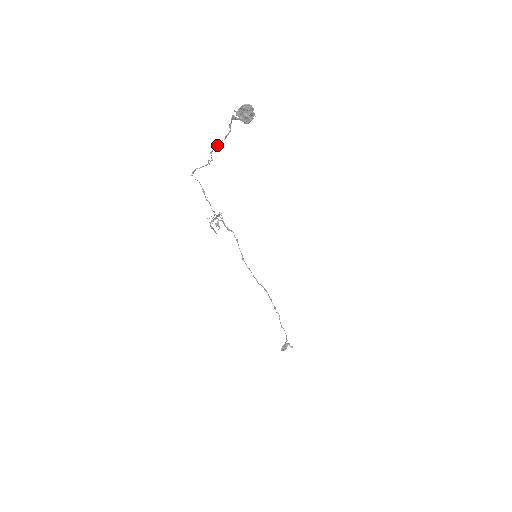
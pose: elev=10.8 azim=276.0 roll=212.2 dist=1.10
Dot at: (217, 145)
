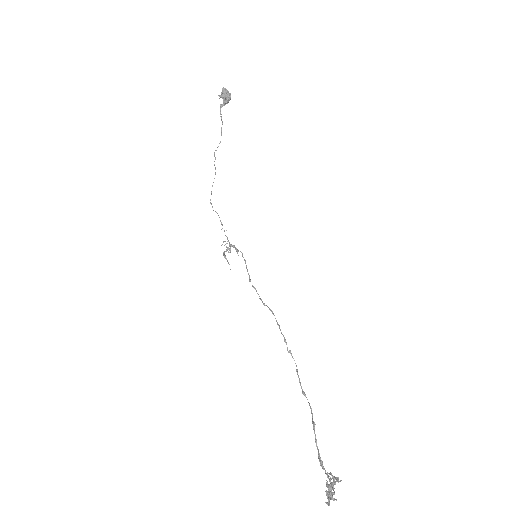
Dot at: (218, 146)
